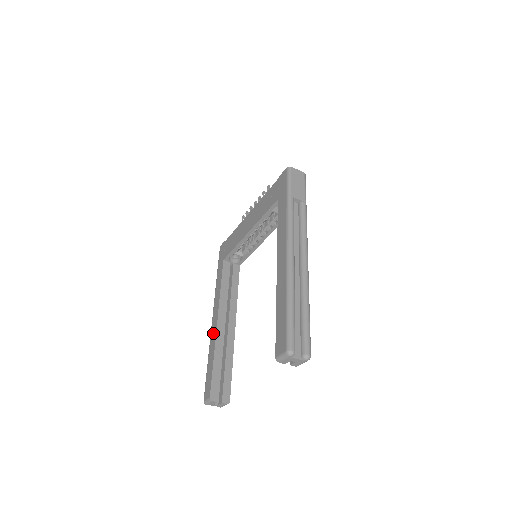
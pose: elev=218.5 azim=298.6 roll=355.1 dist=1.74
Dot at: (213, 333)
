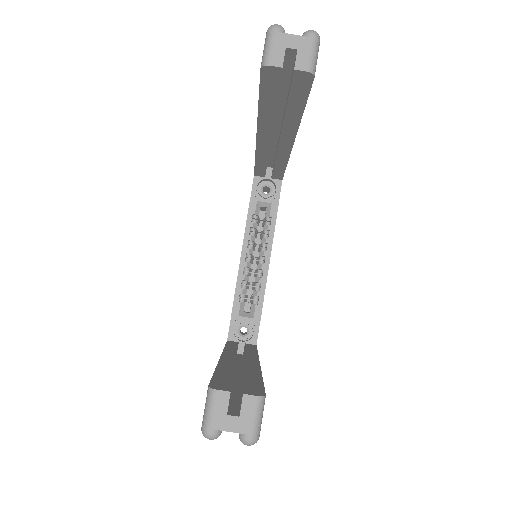
Dot at: occluded
